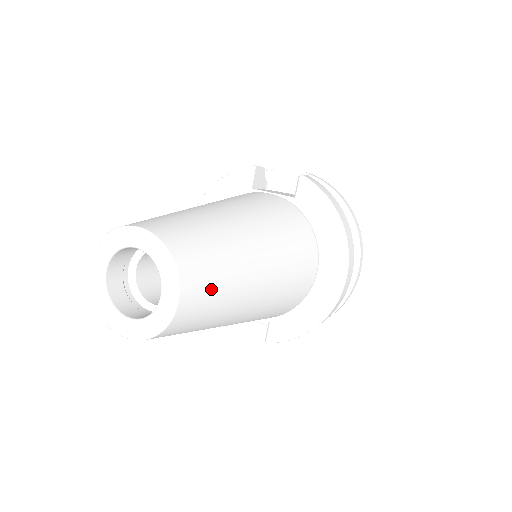
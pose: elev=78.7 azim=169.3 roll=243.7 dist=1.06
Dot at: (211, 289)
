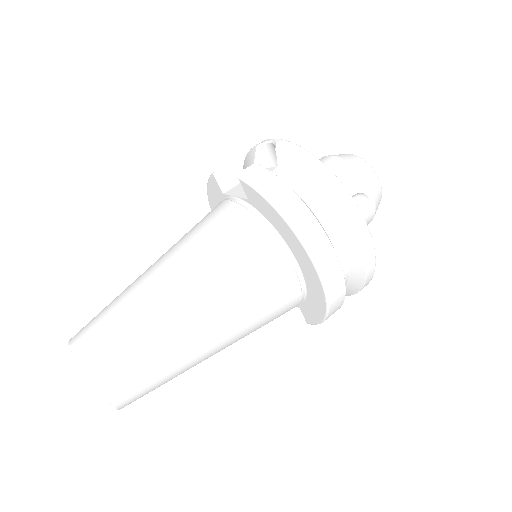
Dot at: (135, 371)
